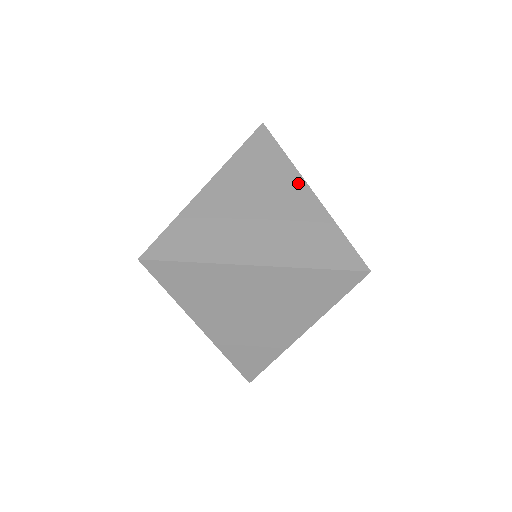
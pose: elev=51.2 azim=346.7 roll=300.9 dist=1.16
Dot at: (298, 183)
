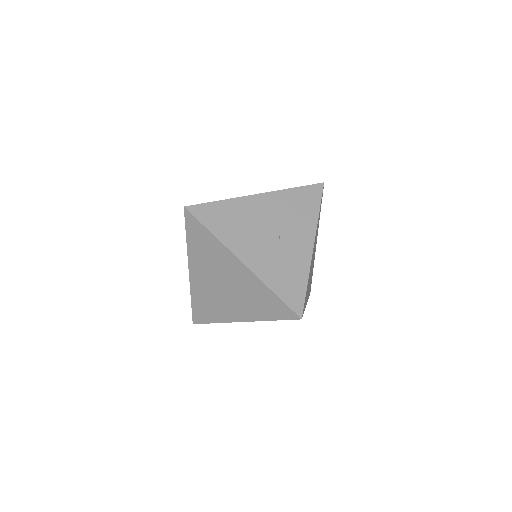
Dot at: (232, 259)
